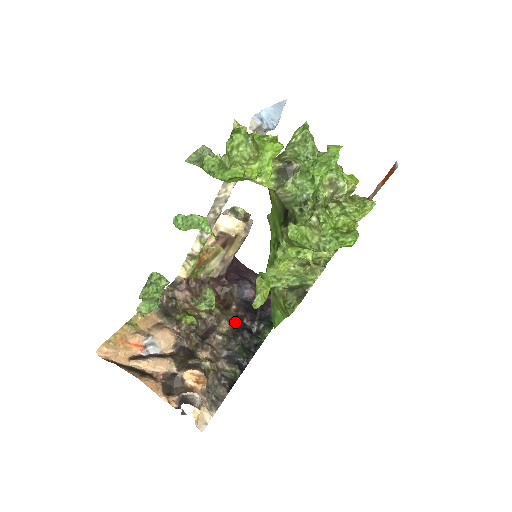
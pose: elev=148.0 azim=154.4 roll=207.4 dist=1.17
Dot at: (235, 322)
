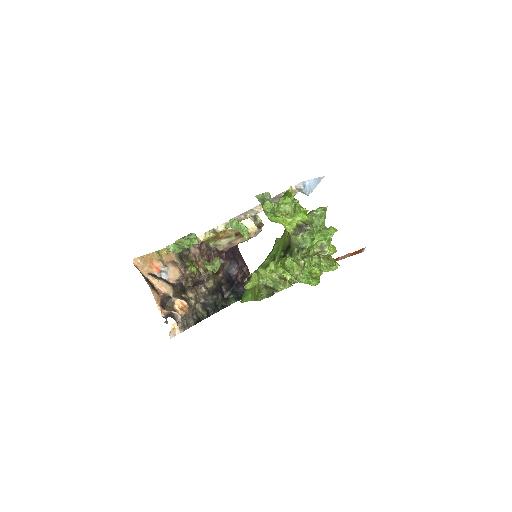
Dot at: (217, 285)
